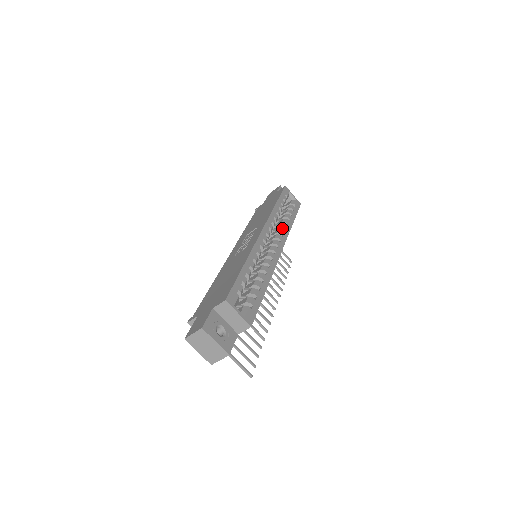
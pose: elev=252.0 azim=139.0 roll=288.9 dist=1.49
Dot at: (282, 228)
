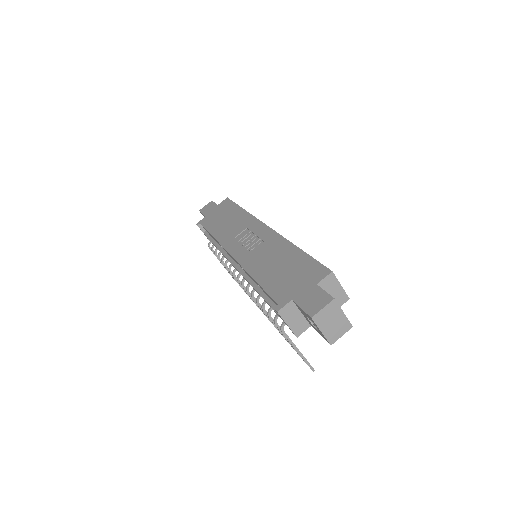
Dot at: occluded
